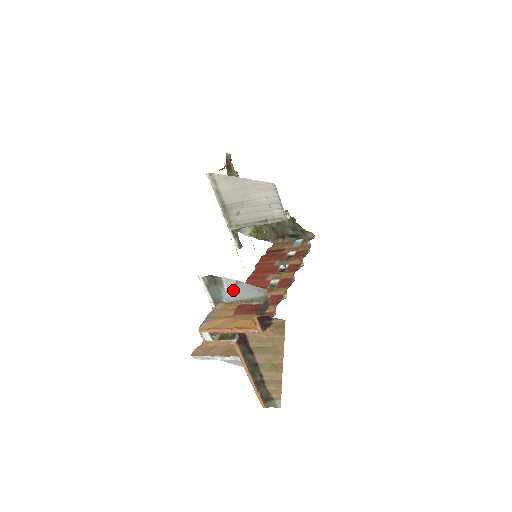
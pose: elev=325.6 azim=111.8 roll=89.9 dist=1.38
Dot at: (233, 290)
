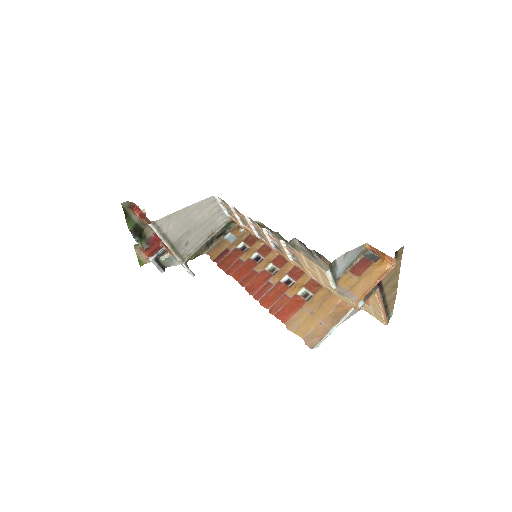
Dot at: (343, 263)
